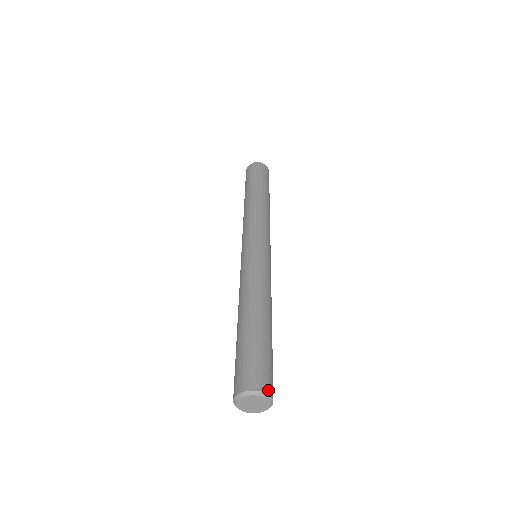
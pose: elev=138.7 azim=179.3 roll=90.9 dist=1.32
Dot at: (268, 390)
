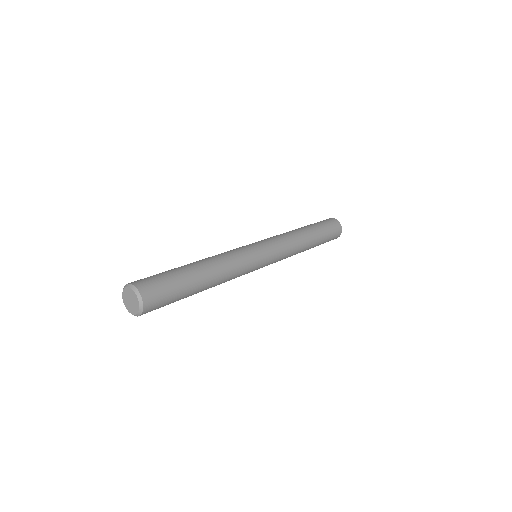
Dot at: (139, 286)
